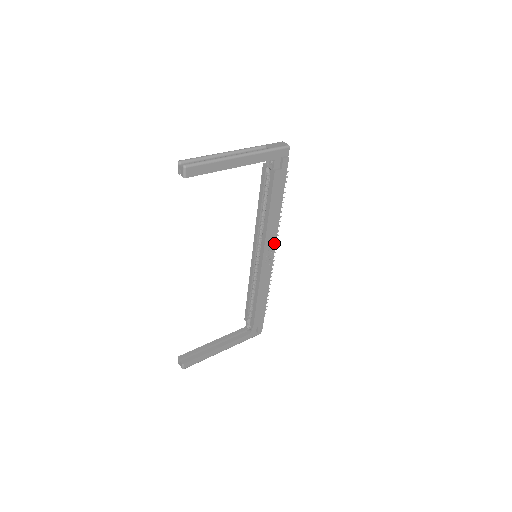
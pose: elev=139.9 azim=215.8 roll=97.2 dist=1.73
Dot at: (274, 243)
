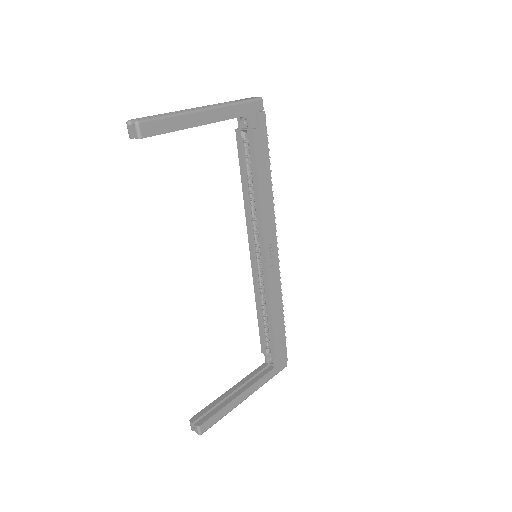
Dot at: (274, 233)
